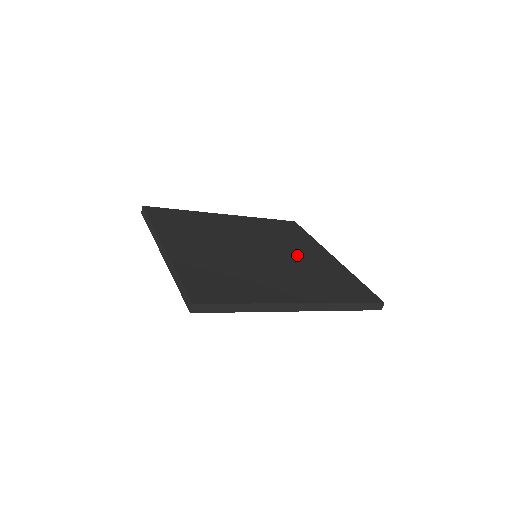
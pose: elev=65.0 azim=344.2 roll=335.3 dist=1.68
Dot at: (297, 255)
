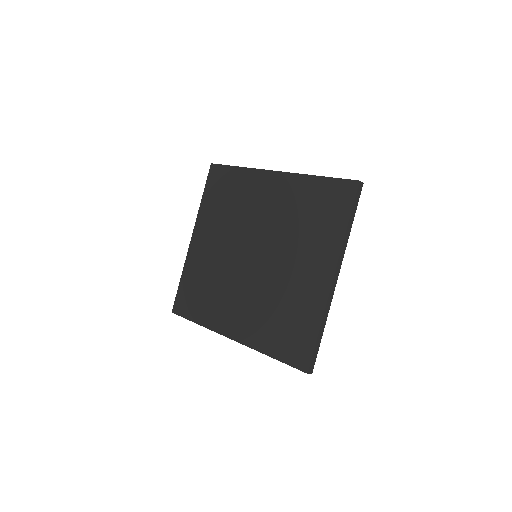
Dot at: (288, 268)
